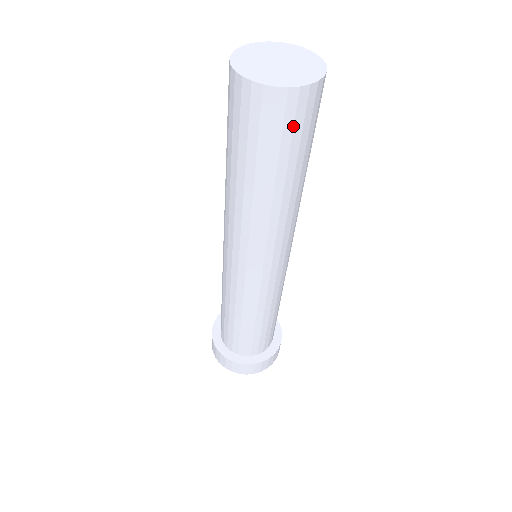
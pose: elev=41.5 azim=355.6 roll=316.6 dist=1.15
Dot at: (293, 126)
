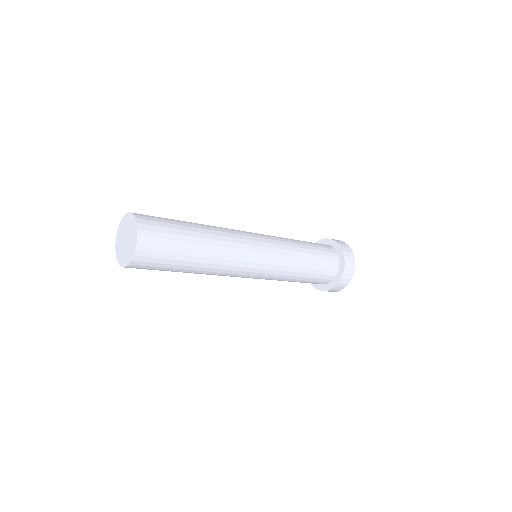
Dot at: occluded
